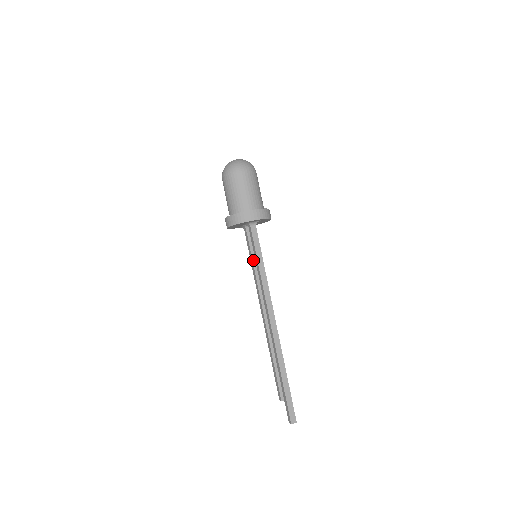
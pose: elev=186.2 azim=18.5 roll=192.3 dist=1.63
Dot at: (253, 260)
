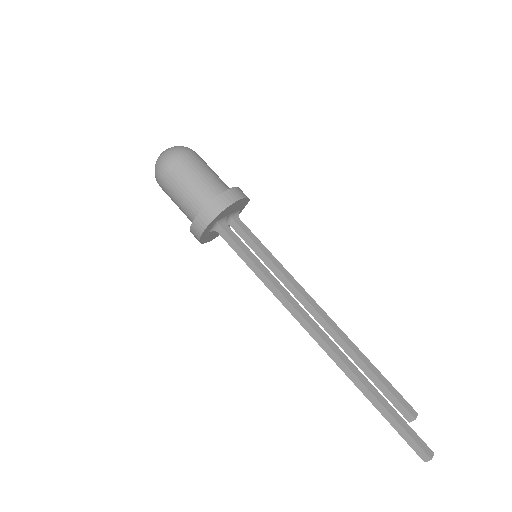
Dot at: (261, 259)
